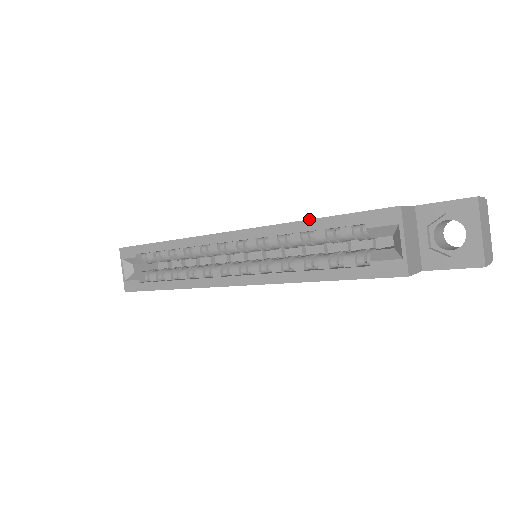
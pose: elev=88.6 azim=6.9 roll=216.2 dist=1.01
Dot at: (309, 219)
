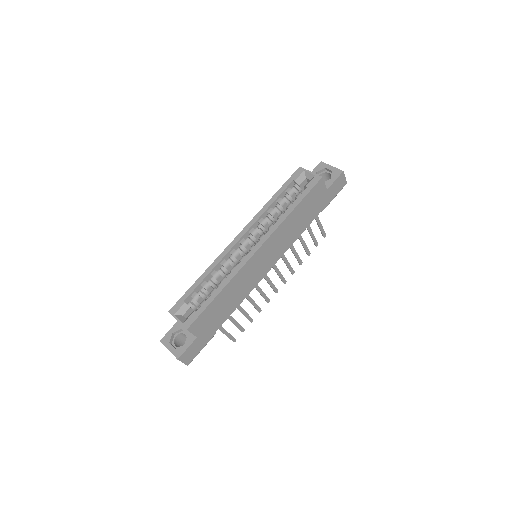
Dot at: (271, 198)
